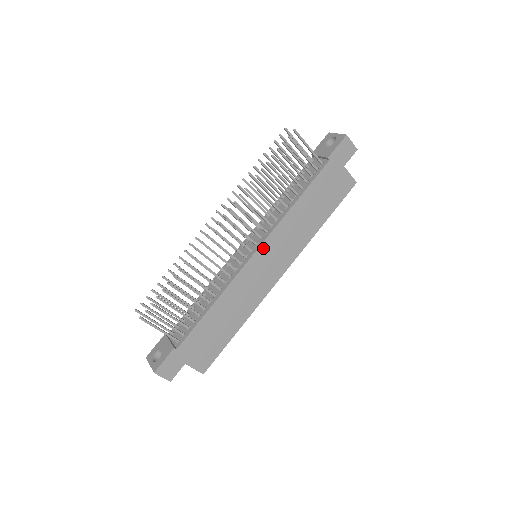
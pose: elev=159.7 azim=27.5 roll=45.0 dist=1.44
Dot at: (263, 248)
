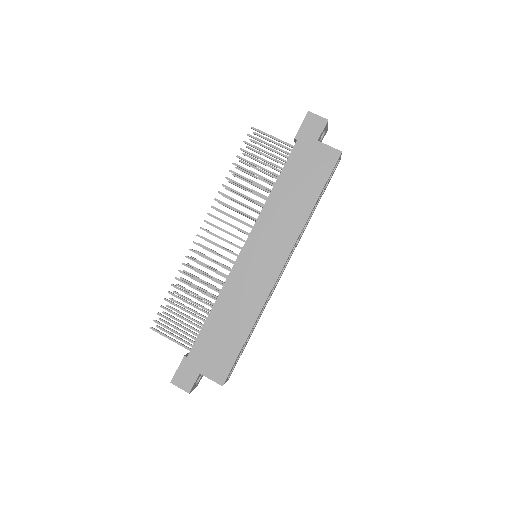
Dot at: (250, 242)
